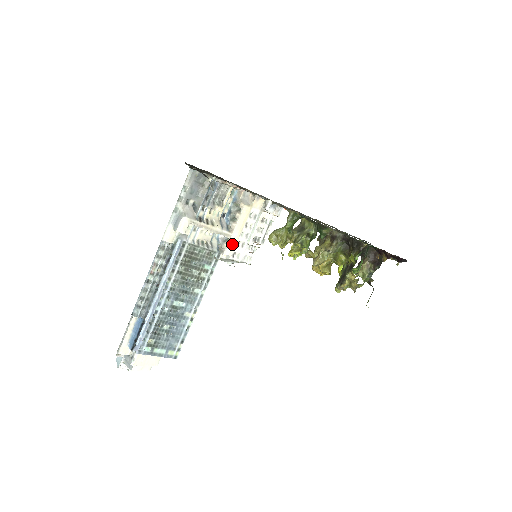
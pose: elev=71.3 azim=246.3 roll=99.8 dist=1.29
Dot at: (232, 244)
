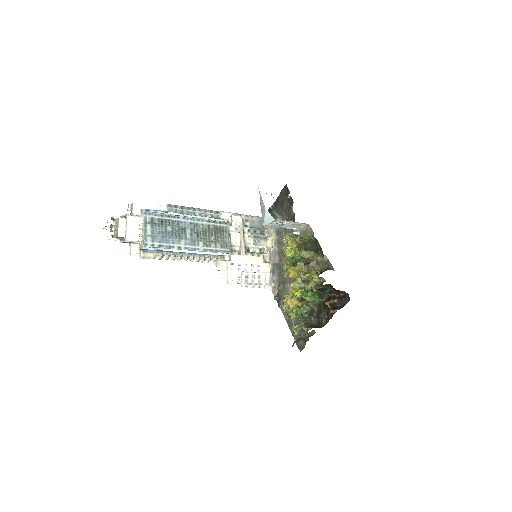
Dot at: (239, 258)
